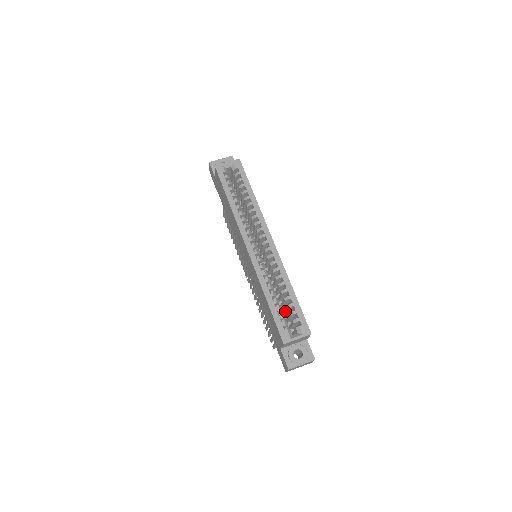
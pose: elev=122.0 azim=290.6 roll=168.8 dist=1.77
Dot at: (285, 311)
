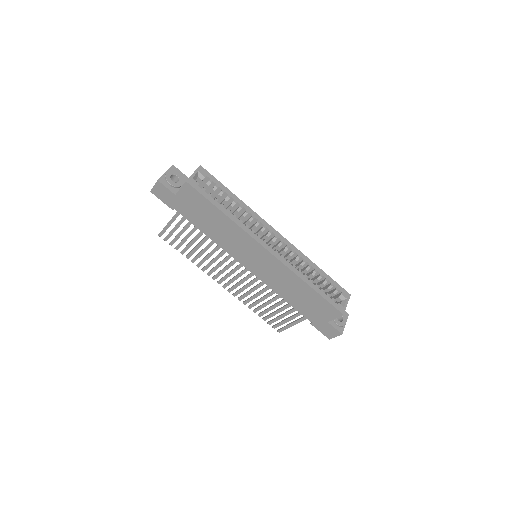
Dot at: occluded
